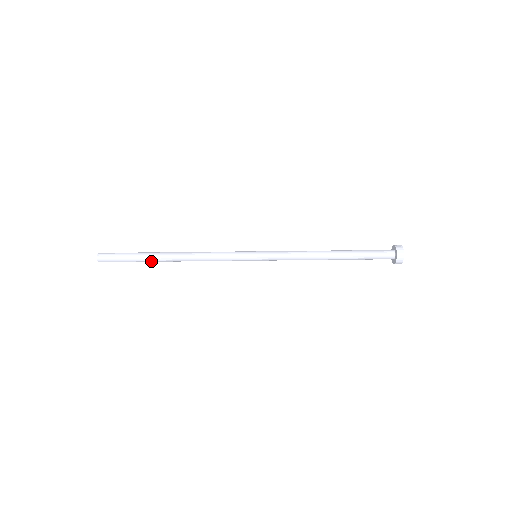
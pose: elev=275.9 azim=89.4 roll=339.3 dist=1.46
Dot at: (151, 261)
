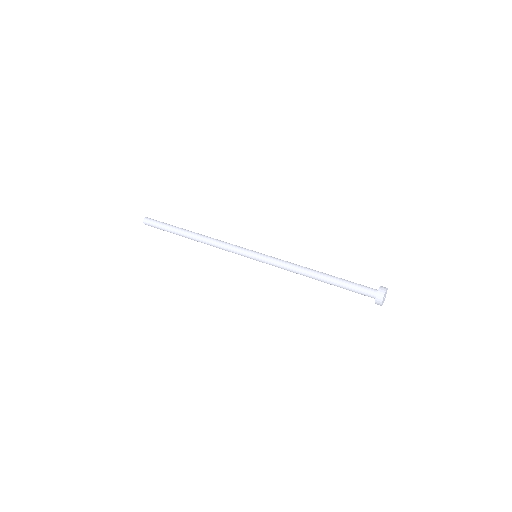
Dot at: (179, 229)
